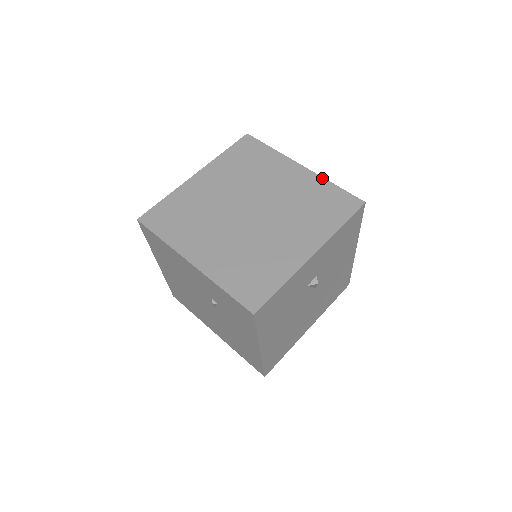
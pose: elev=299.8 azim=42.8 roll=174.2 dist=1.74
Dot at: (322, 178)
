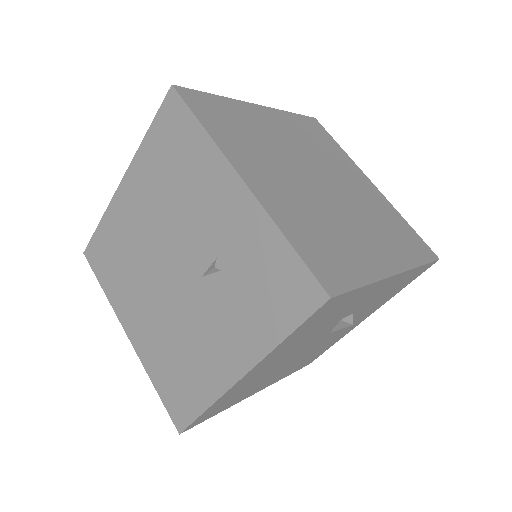
Dot at: (394, 208)
